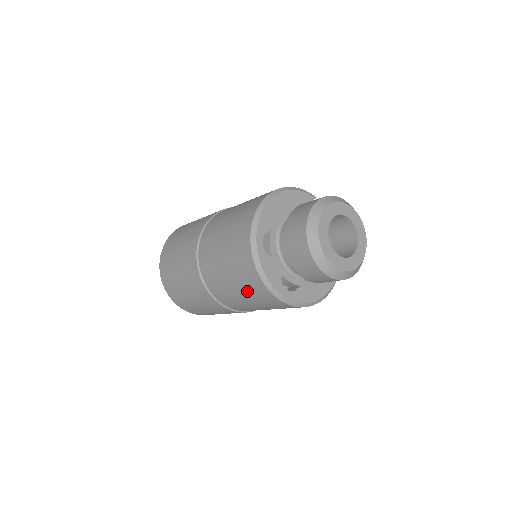
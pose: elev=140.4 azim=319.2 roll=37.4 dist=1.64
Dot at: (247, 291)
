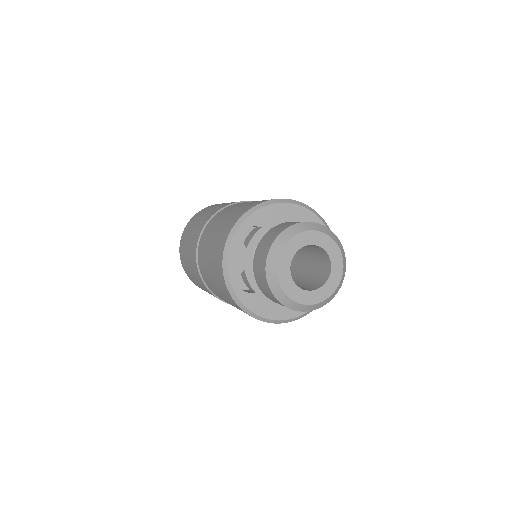
Dot at: (213, 268)
